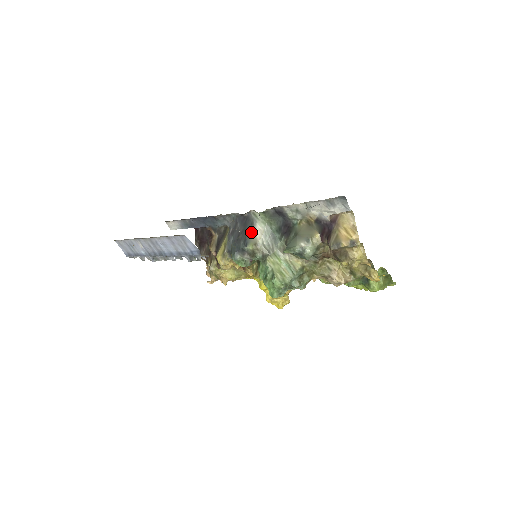
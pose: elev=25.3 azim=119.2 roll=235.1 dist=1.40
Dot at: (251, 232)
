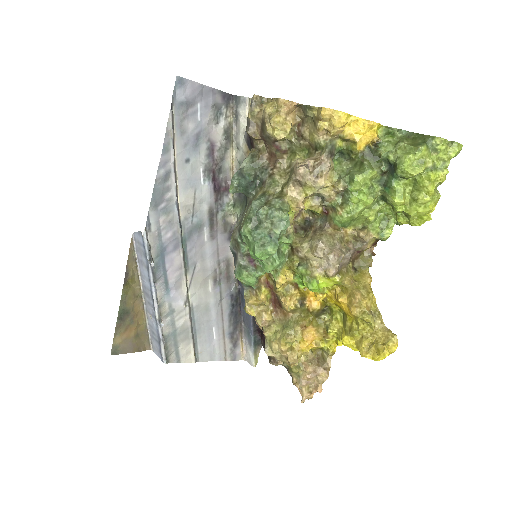
Dot at: occluded
